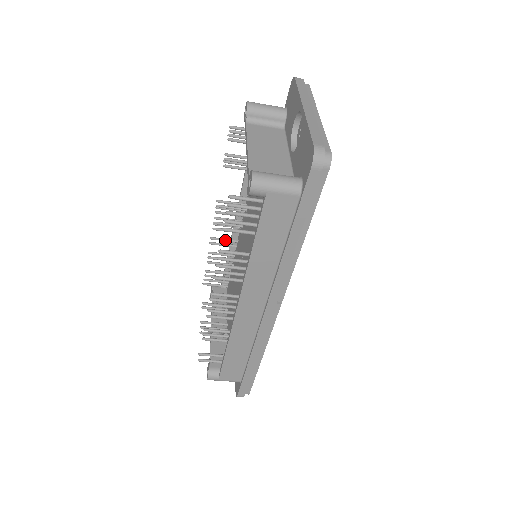
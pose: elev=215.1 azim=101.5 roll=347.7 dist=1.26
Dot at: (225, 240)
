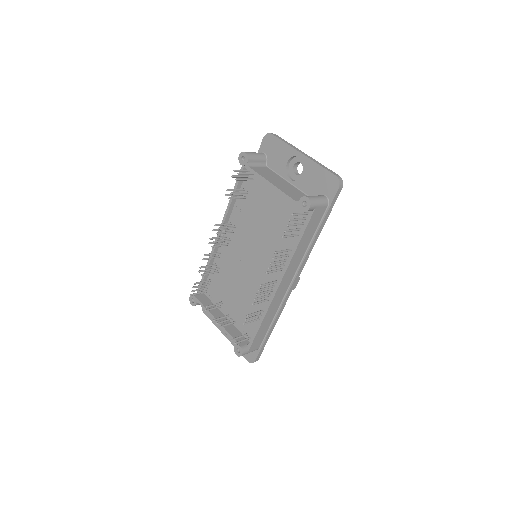
Dot at: (213, 254)
